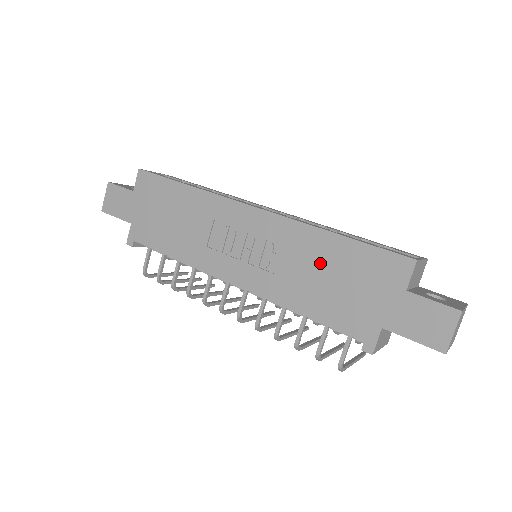
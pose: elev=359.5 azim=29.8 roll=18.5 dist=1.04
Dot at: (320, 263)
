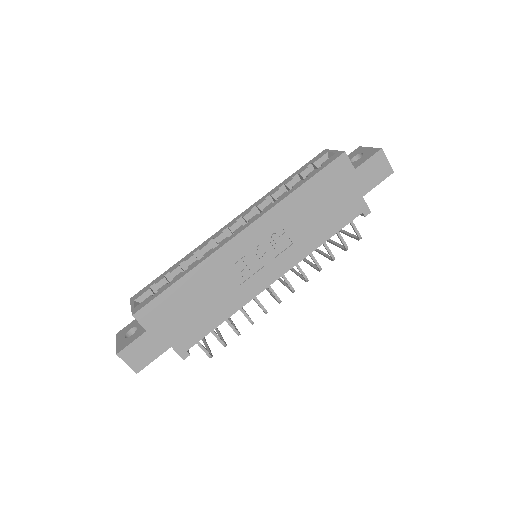
Dot at: (308, 209)
